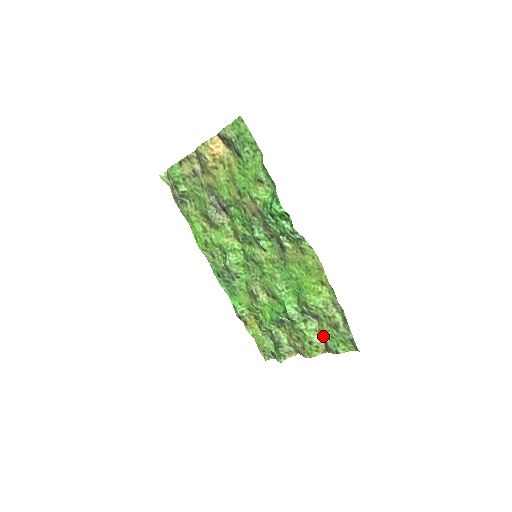
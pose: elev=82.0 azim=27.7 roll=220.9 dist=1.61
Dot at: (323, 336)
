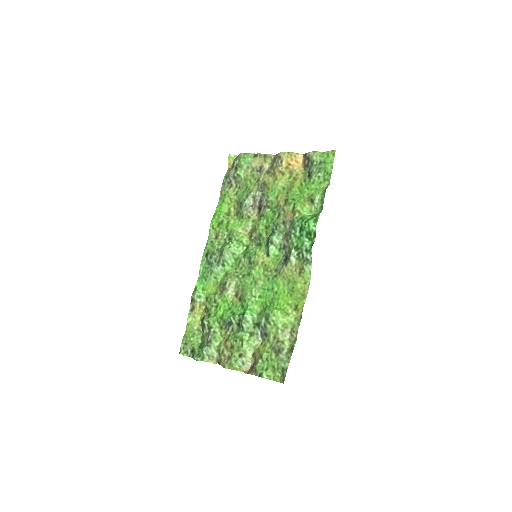
Dot at: (258, 355)
